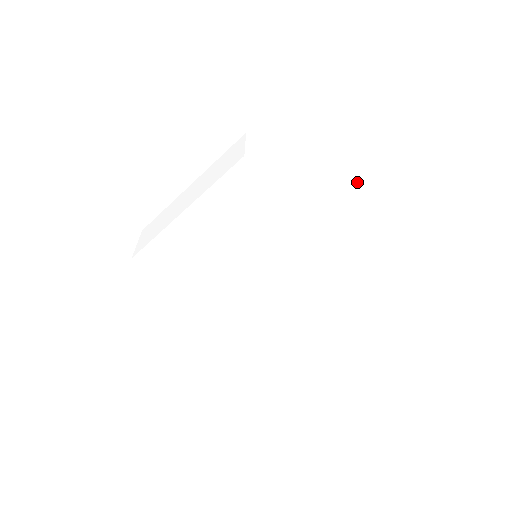
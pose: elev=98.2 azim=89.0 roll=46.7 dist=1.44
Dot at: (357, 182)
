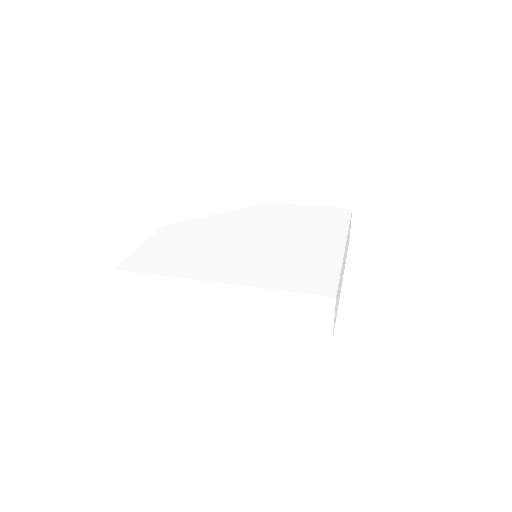
Dot at: (339, 214)
